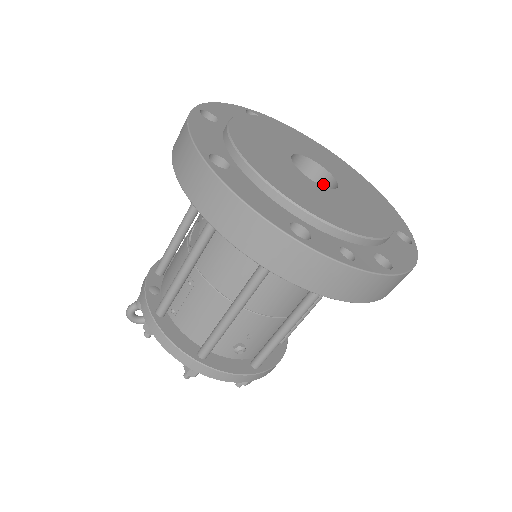
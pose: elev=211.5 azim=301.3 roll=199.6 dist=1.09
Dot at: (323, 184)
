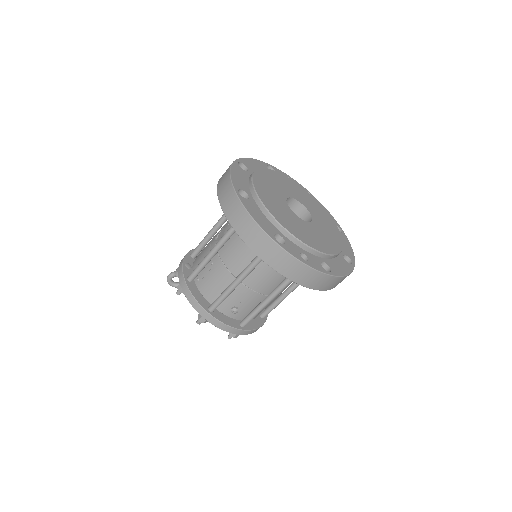
Dot at: (304, 218)
